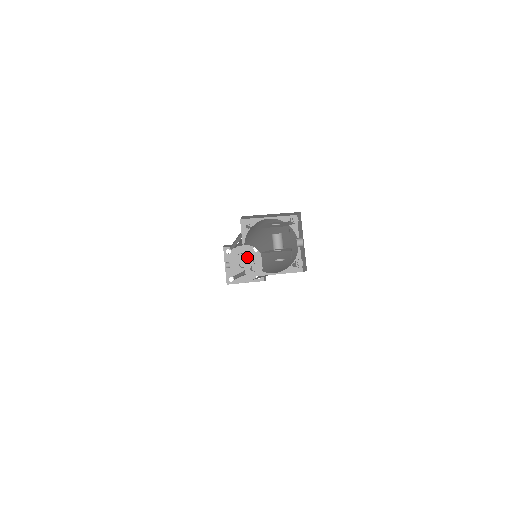
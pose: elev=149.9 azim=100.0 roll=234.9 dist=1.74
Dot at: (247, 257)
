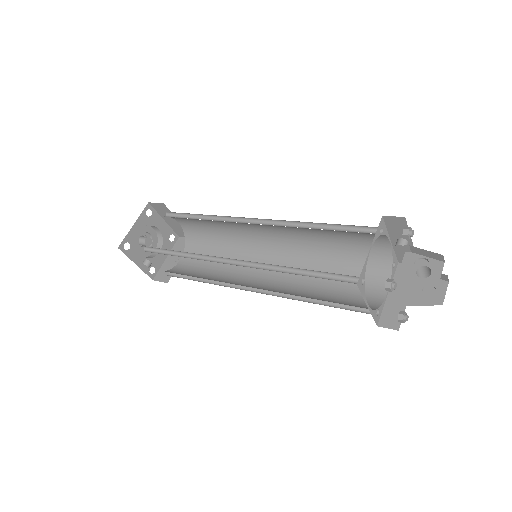
Dot at: (143, 229)
